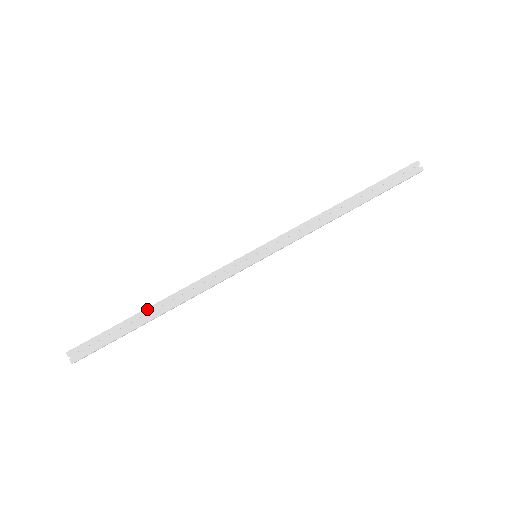
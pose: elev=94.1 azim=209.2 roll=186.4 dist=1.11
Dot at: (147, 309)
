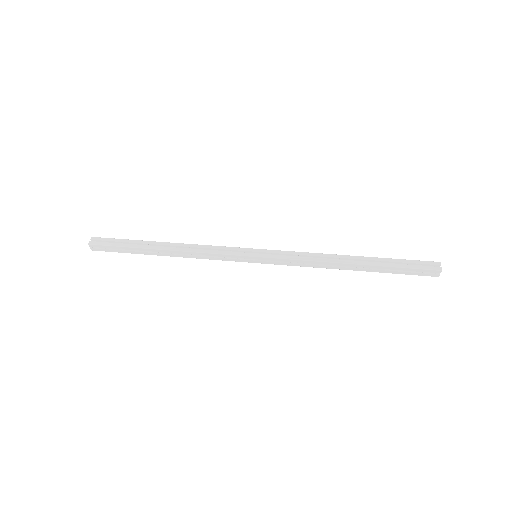
Dot at: (158, 242)
